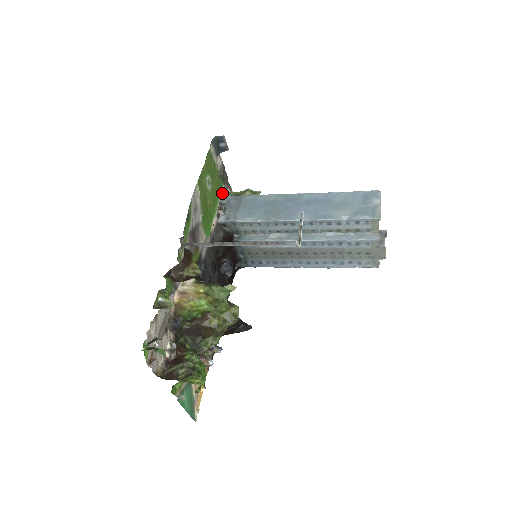
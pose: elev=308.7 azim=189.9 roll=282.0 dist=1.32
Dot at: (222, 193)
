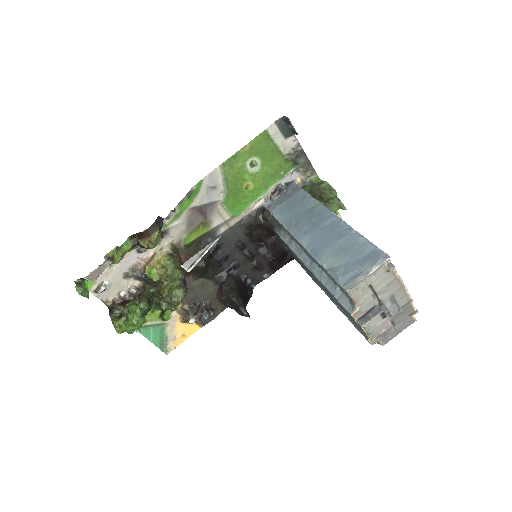
Dot at: (289, 177)
